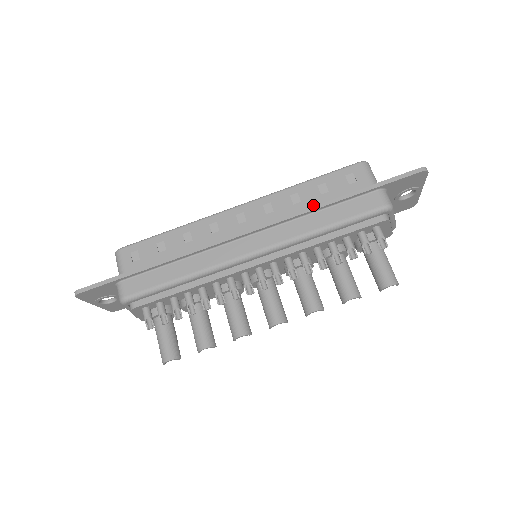
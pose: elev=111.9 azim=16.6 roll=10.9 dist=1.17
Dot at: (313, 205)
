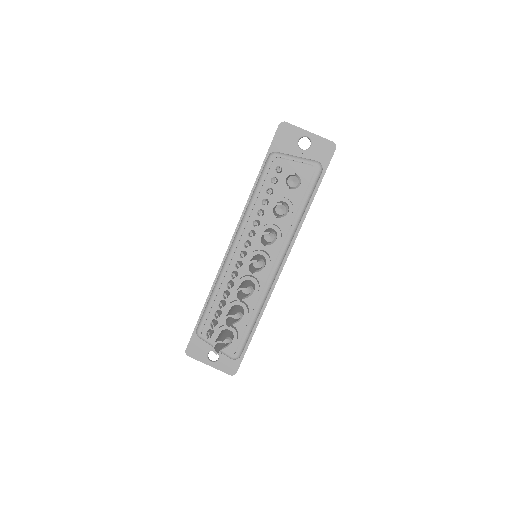
Dot at: occluded
